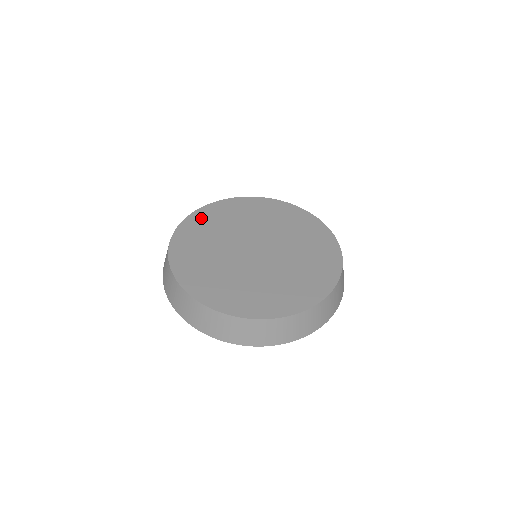
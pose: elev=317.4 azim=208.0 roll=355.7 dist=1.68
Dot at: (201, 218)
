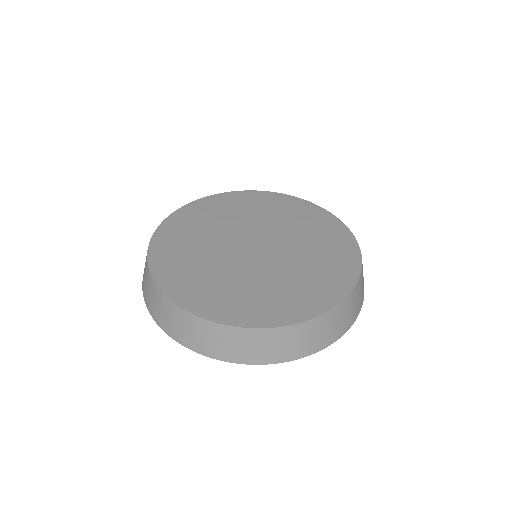
Dot at: (245, 198)
